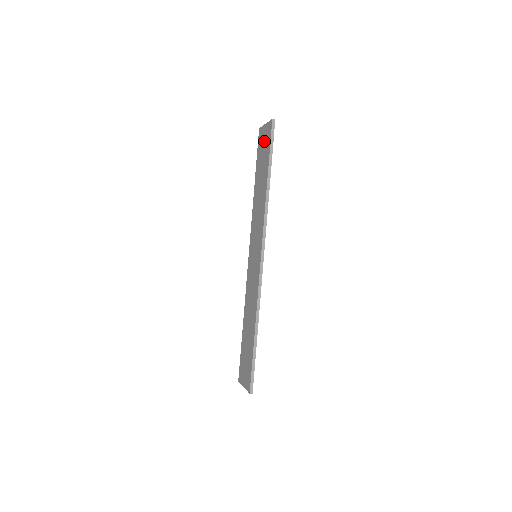
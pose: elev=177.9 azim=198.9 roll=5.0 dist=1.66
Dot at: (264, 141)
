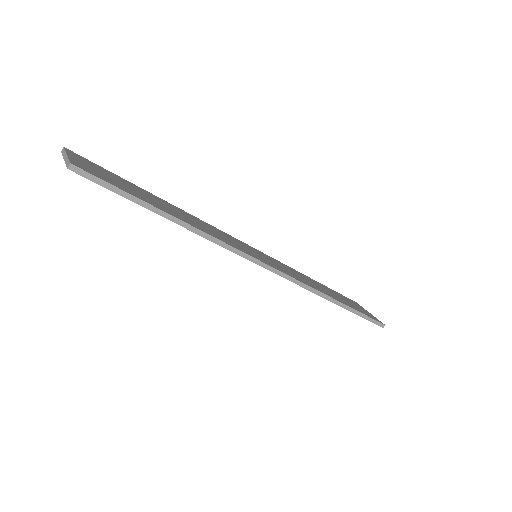
Dot at: occluded
